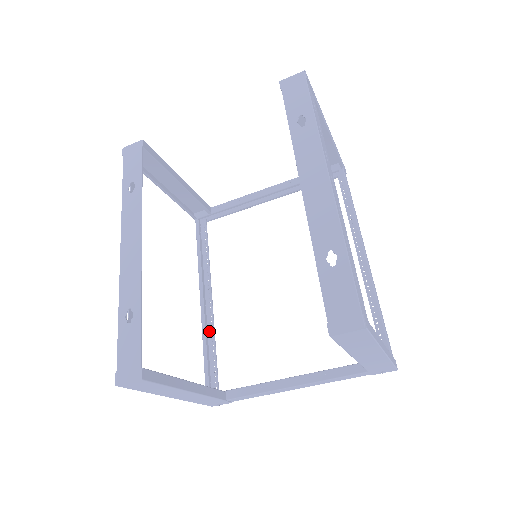
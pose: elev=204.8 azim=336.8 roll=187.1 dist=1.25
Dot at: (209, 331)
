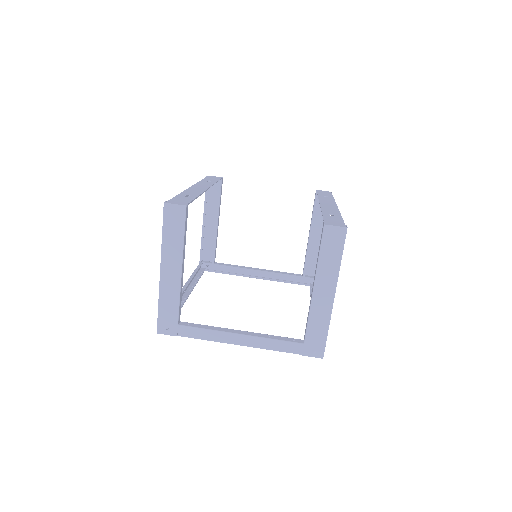
Dot at: occluded
